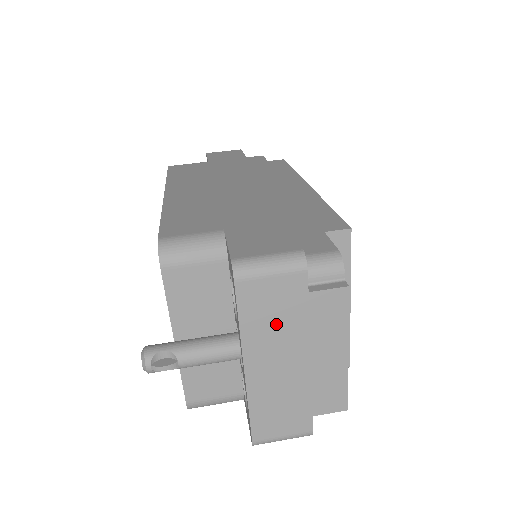
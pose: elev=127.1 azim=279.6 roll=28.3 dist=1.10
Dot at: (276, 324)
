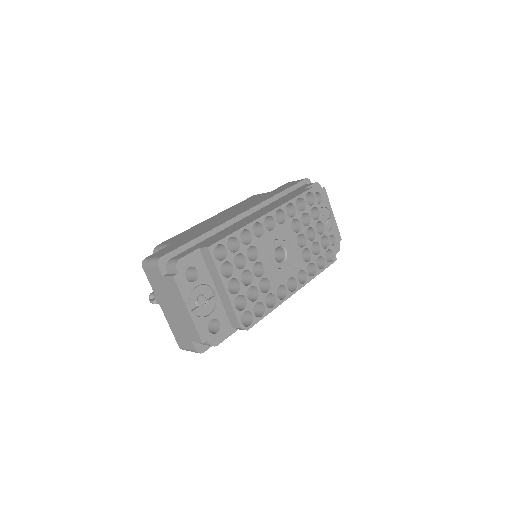
Dot at: (161, 289)
